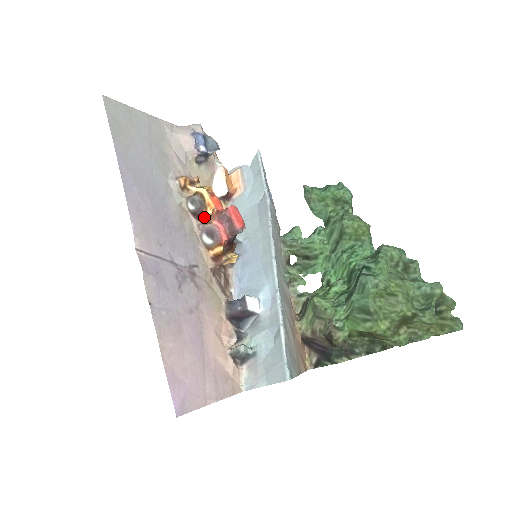
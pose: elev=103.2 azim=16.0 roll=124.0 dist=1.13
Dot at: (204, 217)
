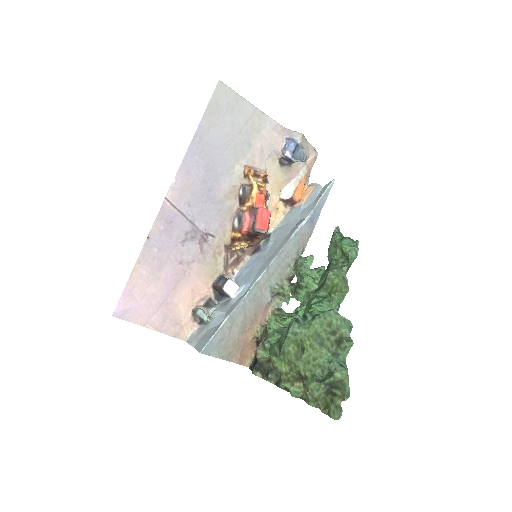
Dot at: (245, 205)
